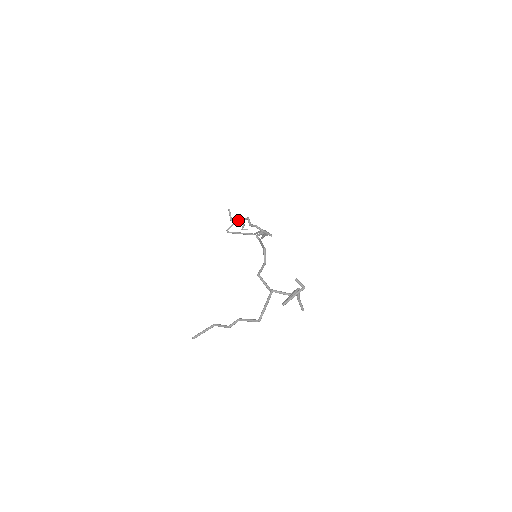
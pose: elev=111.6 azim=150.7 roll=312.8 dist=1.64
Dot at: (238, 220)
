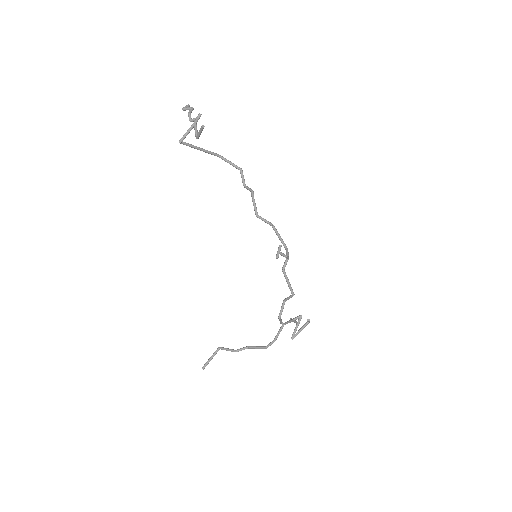
Dot at: (197, 121)
